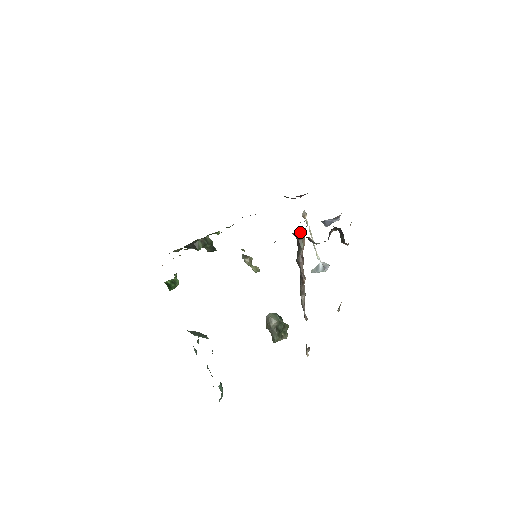
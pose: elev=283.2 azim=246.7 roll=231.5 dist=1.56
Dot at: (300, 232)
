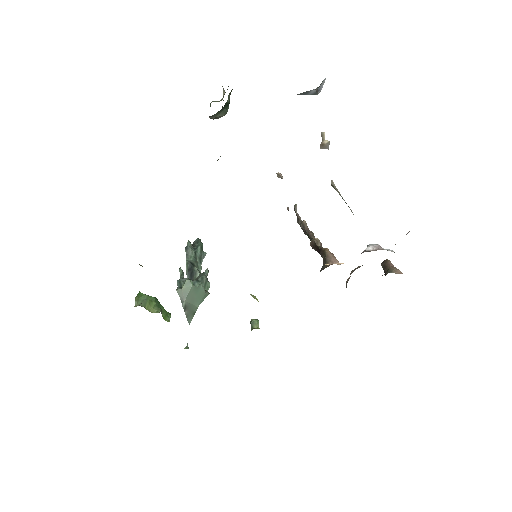
Dot at: occluded
